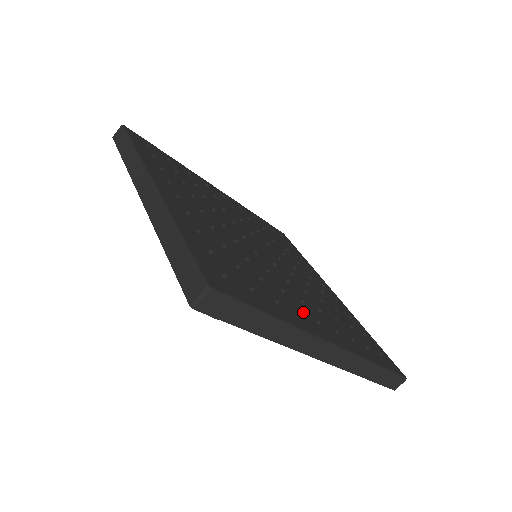
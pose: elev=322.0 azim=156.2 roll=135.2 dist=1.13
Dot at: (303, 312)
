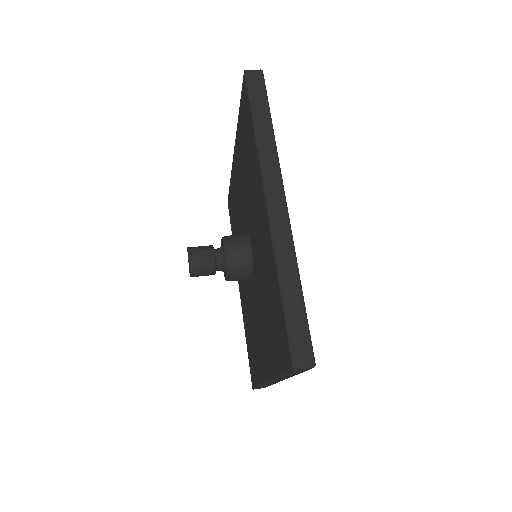
Dot at: occluded
